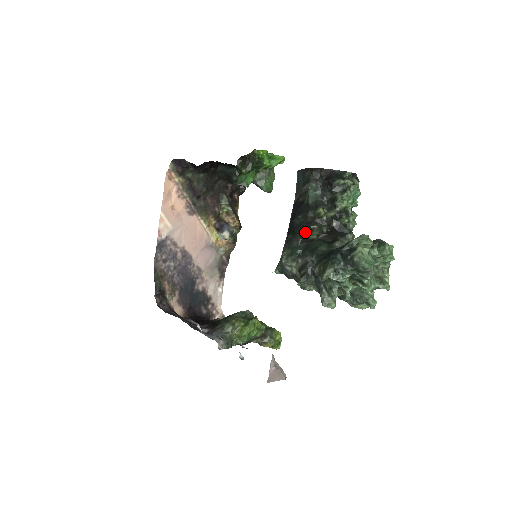
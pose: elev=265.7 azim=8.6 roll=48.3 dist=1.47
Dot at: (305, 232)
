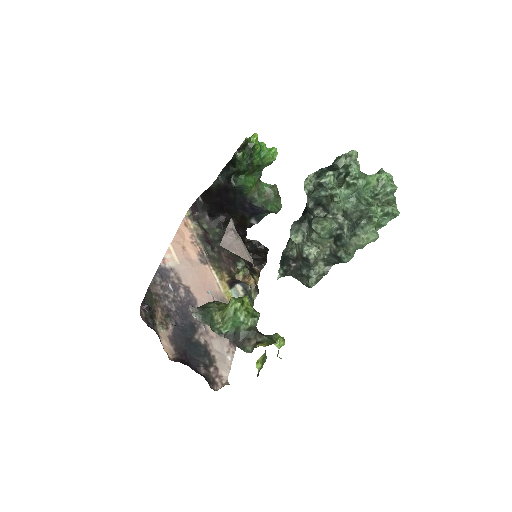
Dot at: occluded
